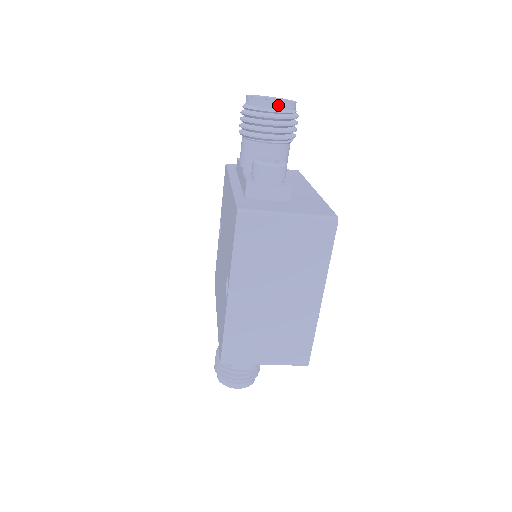
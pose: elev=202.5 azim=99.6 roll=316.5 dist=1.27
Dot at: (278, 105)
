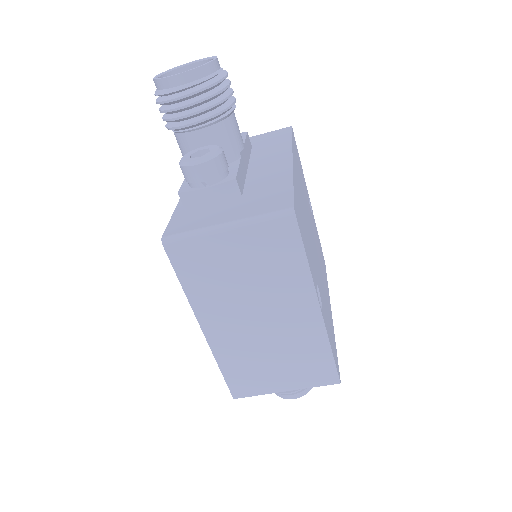
Dot at: (184, 78)
